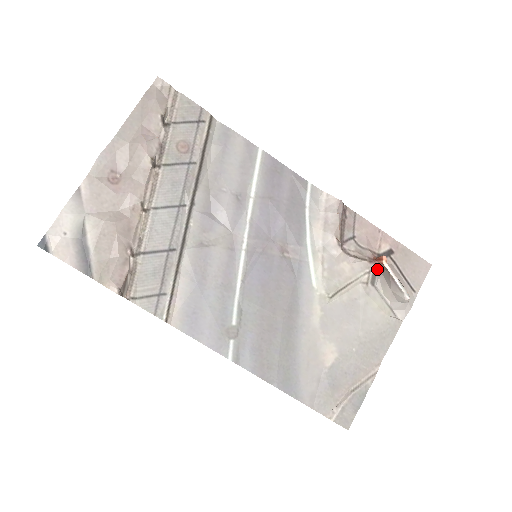
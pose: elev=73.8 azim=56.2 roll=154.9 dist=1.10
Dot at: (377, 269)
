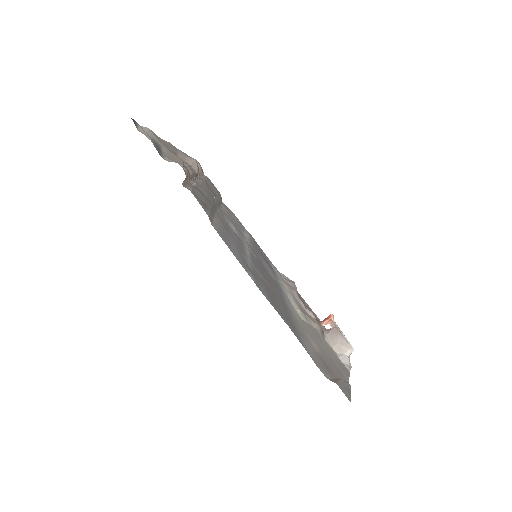
Dot at: (323, 330)
